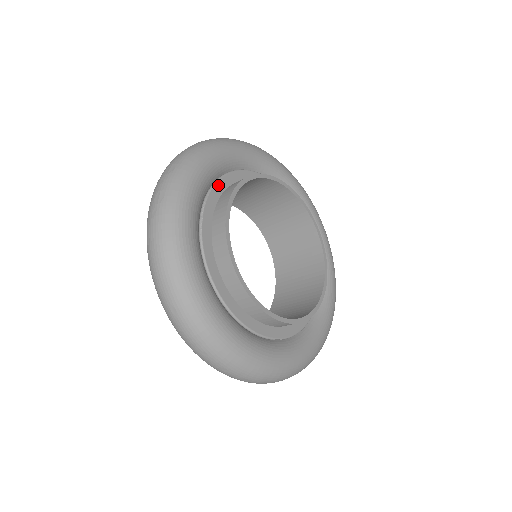
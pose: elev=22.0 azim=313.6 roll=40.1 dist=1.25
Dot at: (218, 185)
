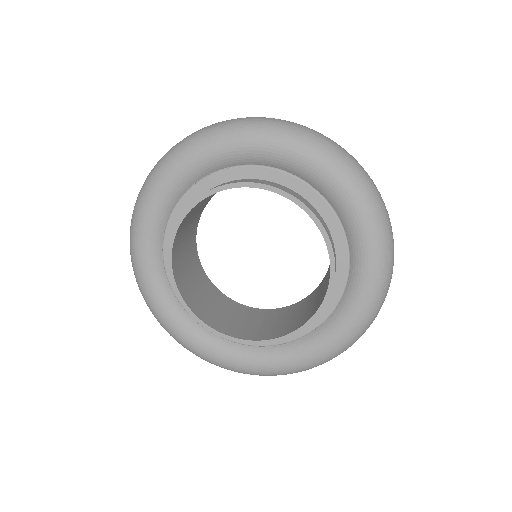
Dot at: (242, 170)
